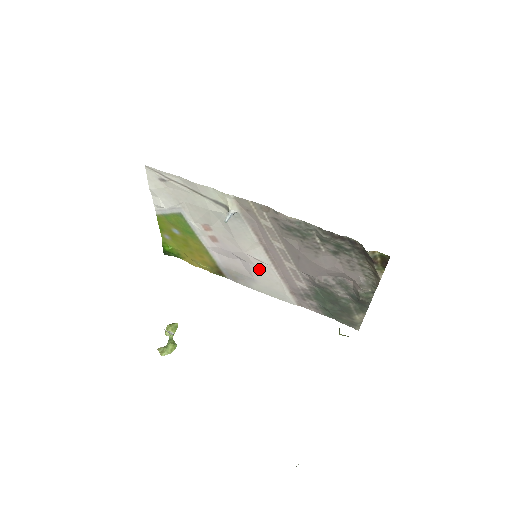
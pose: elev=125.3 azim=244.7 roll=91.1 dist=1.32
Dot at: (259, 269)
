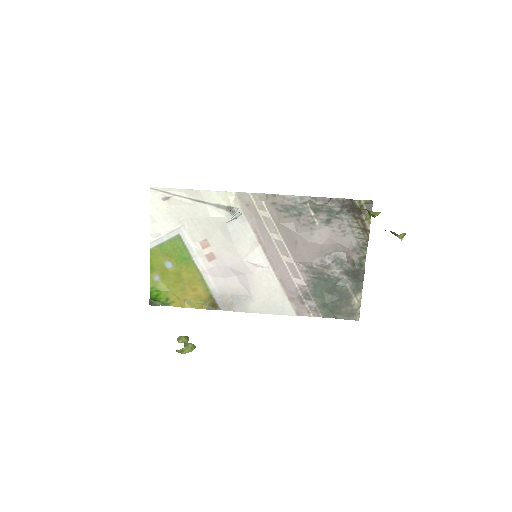
Dot at: (257, 278)
